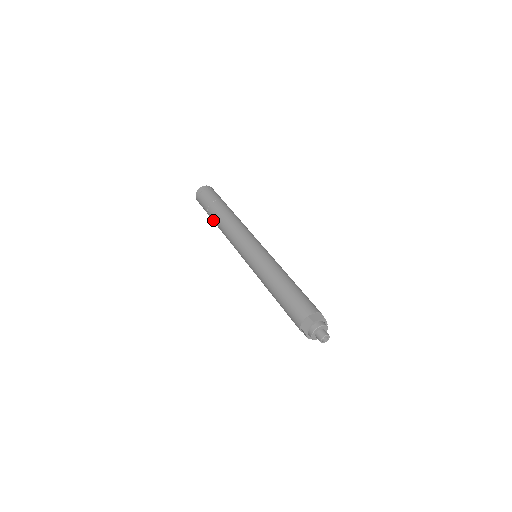
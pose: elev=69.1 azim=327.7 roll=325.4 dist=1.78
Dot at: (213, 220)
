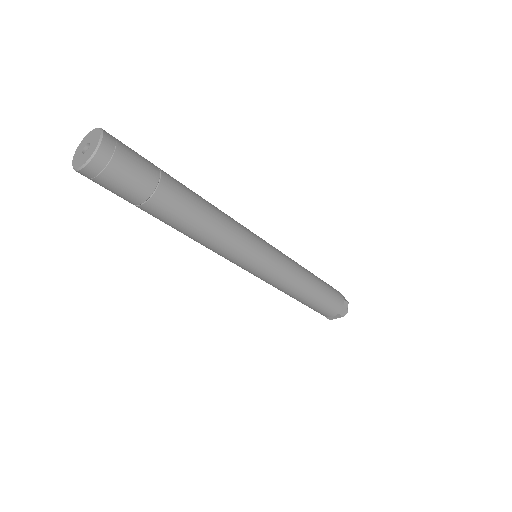
Dot at: occluded
